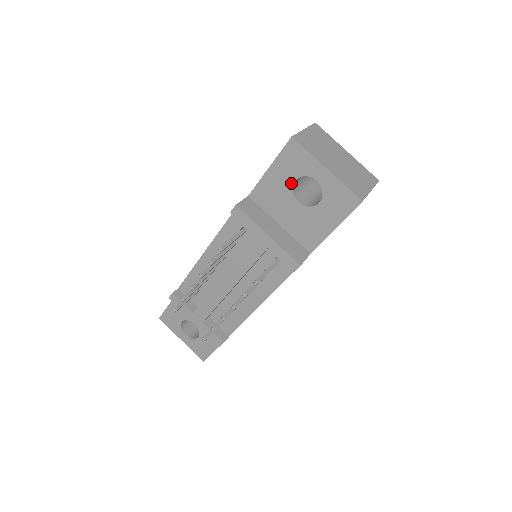
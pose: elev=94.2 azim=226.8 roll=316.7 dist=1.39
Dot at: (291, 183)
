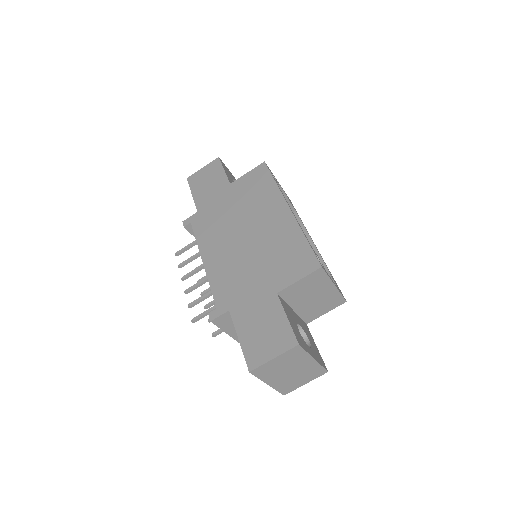
Dot at: occluded
